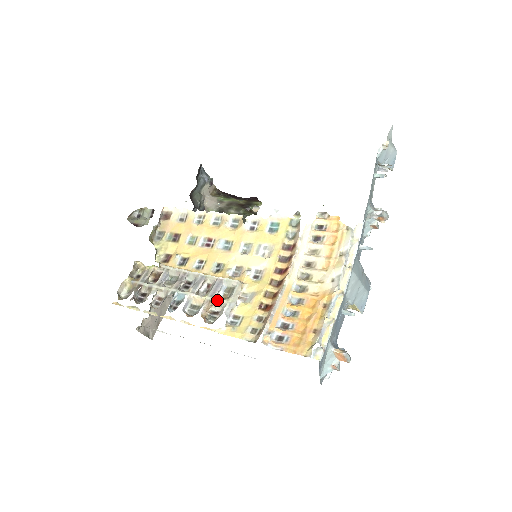
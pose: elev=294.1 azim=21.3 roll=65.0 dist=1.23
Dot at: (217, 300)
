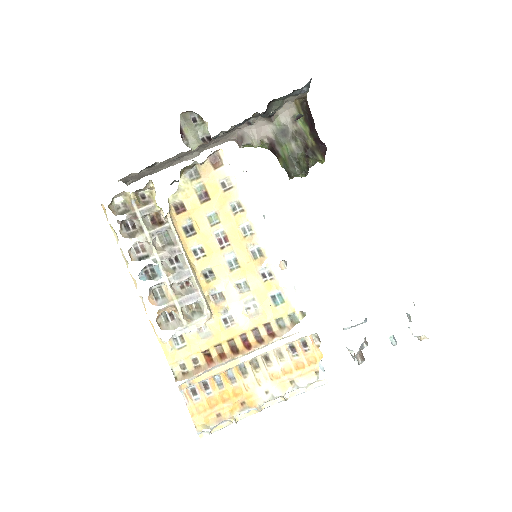
Dot at: (180, 313)
